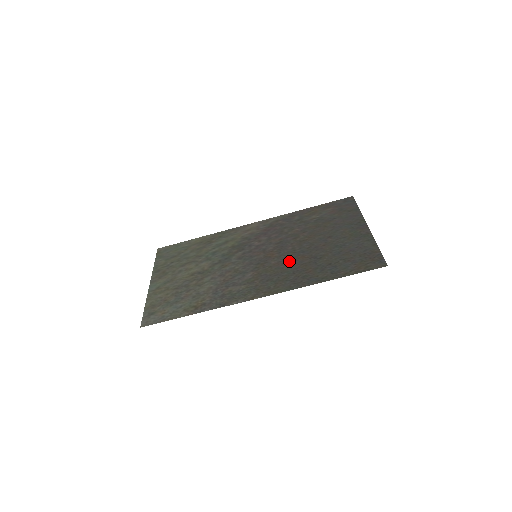
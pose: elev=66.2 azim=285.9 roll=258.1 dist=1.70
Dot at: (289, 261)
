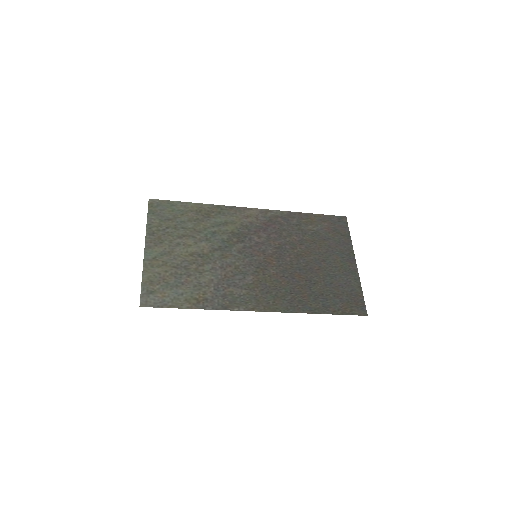
Dot at: (287, 276)
